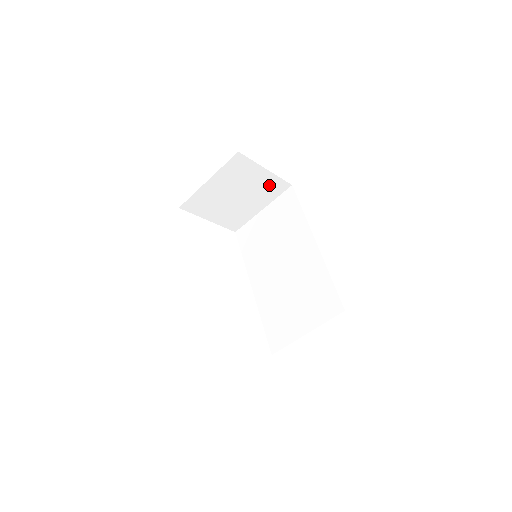
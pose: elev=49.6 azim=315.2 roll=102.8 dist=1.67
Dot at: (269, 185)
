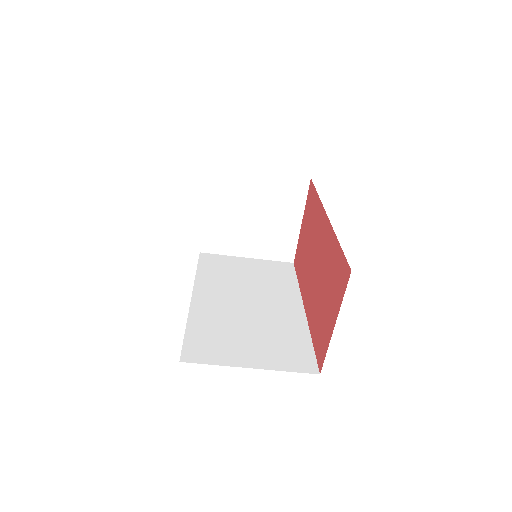
Dot at: (283, 240)
